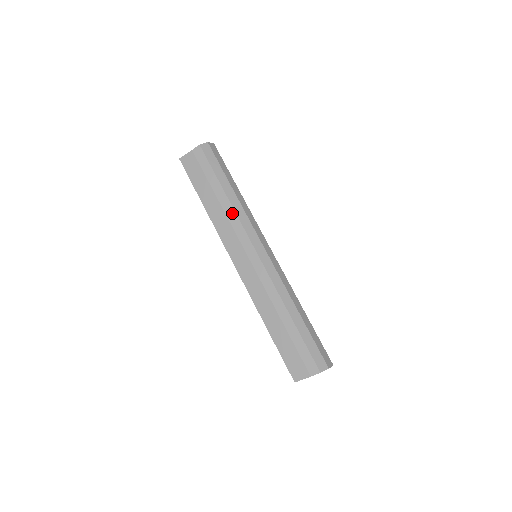
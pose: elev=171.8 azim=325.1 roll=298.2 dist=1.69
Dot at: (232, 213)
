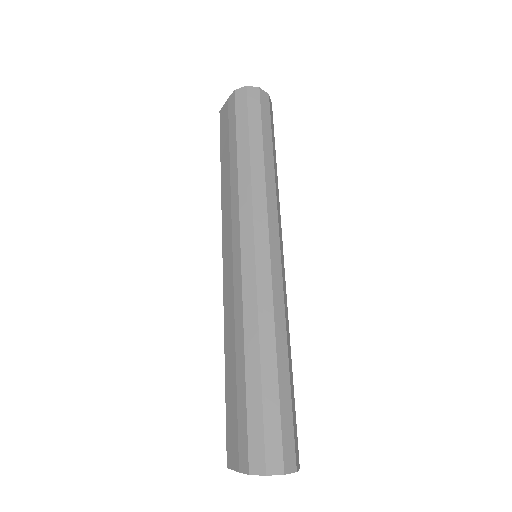
Dot at: (235, 187)
